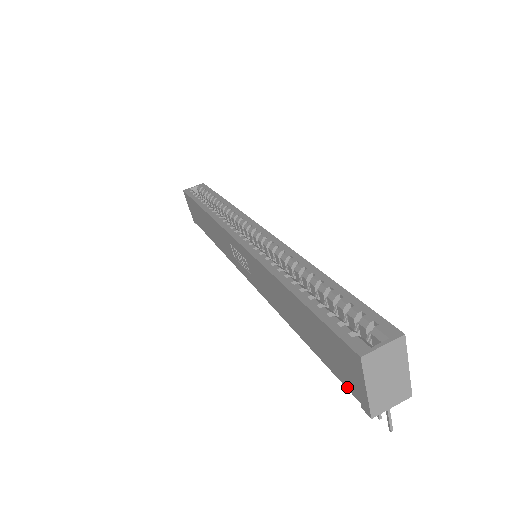
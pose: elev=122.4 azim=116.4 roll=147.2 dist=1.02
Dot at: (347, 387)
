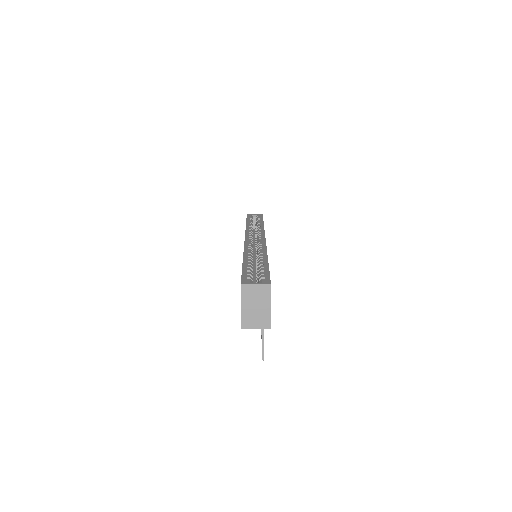
Dot at: occluded
